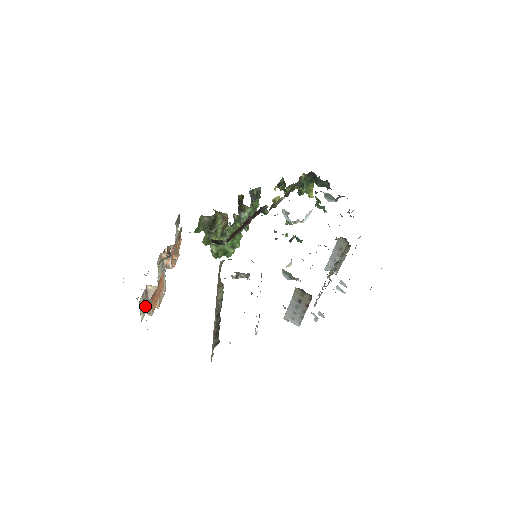
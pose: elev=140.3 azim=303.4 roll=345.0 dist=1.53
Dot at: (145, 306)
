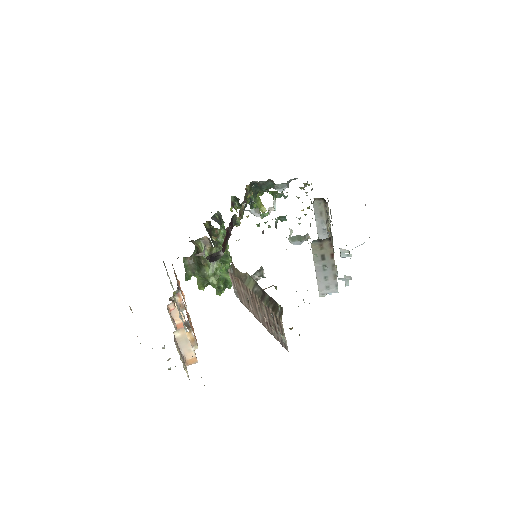
Dot at: occluded
